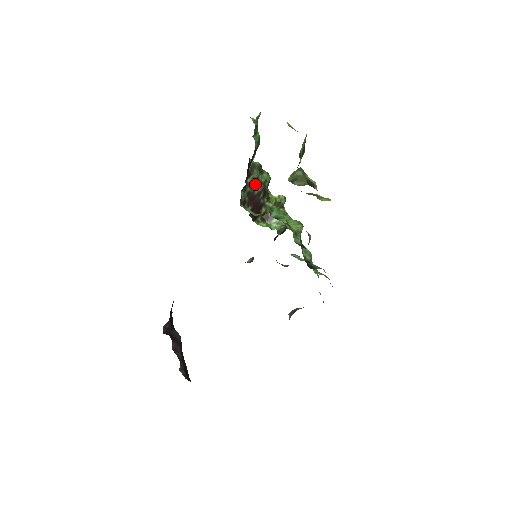
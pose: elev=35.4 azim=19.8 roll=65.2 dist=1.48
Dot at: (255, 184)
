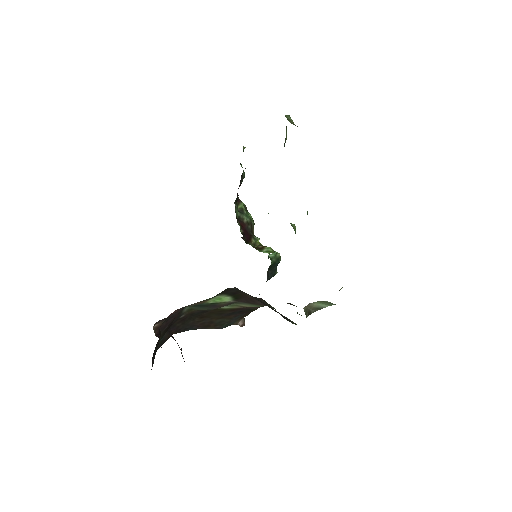
Dot at: (244, 213)
